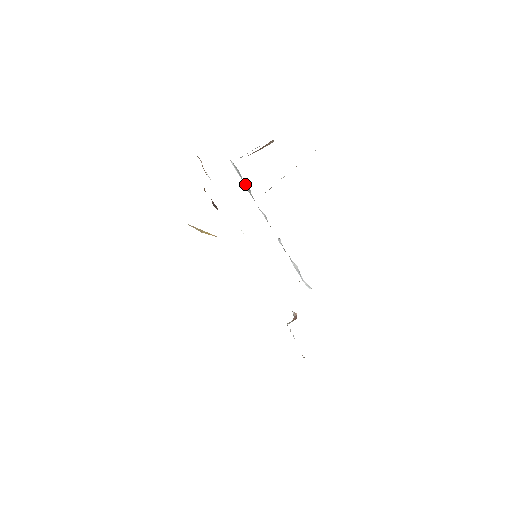
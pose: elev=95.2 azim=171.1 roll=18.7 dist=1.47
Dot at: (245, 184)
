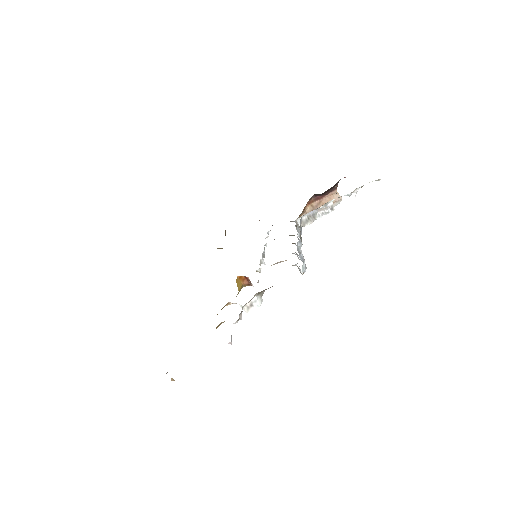
Dot at: (297, 229)
